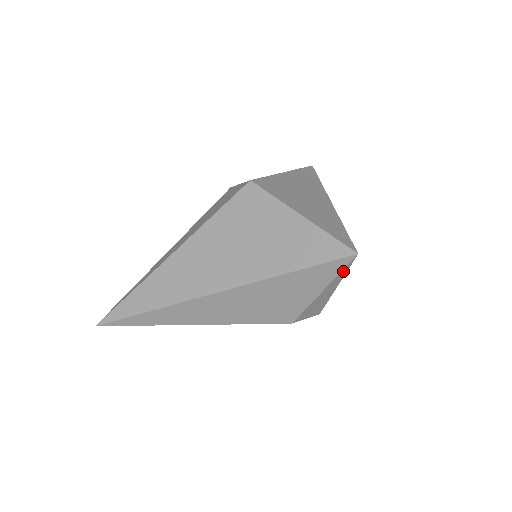
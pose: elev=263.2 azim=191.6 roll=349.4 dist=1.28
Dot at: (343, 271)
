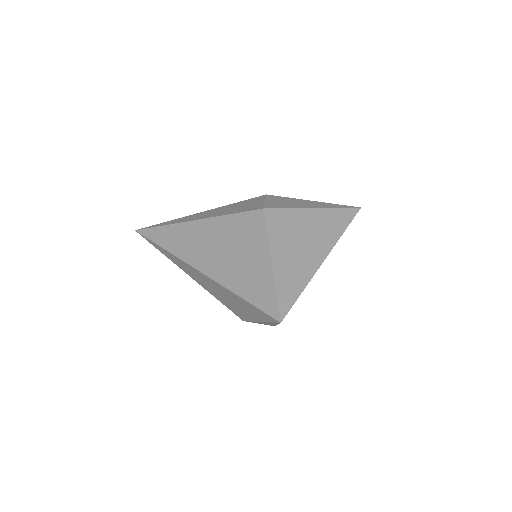
Dot at: occluded
